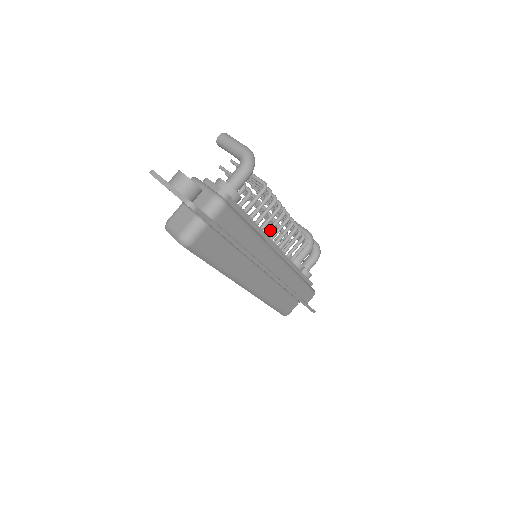
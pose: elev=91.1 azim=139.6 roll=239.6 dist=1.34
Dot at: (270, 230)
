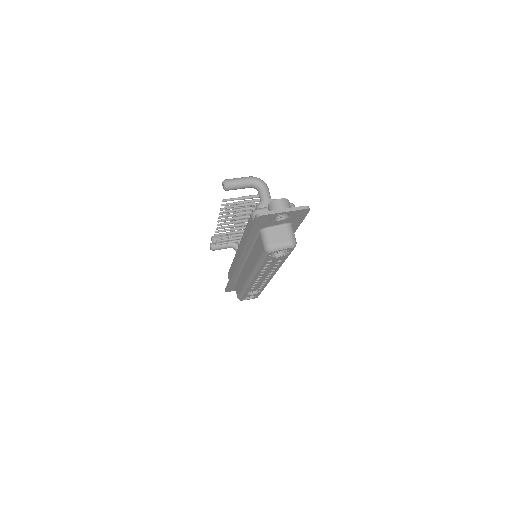
Dot at: occluded
